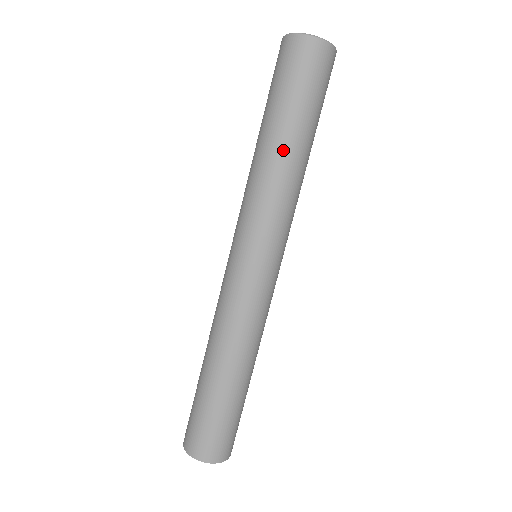
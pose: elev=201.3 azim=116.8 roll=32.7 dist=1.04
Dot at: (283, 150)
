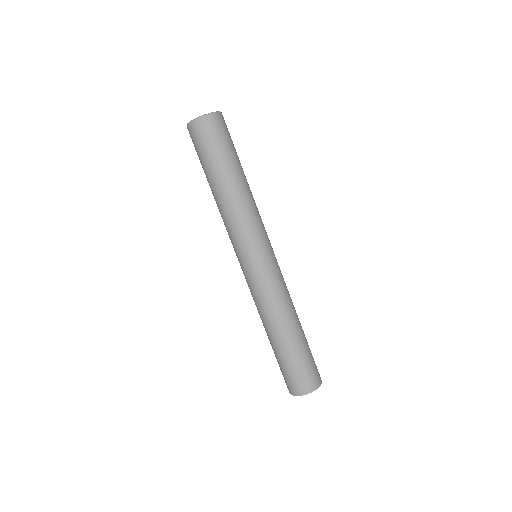
Dot at: (221, 191)
